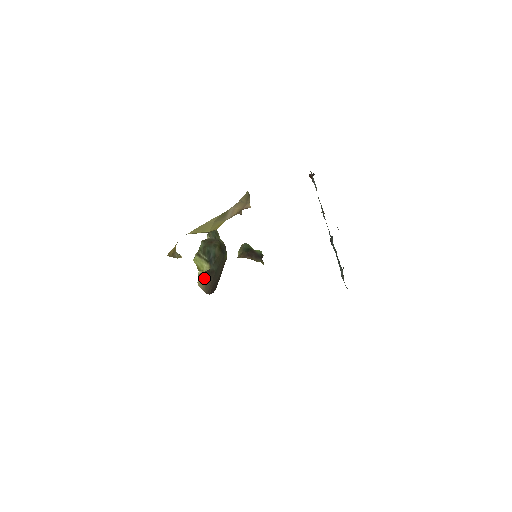
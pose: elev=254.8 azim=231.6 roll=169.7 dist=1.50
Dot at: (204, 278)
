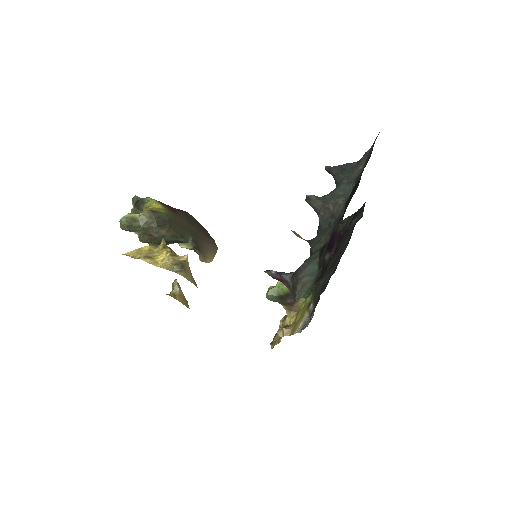
Dot at: (205, 255)
